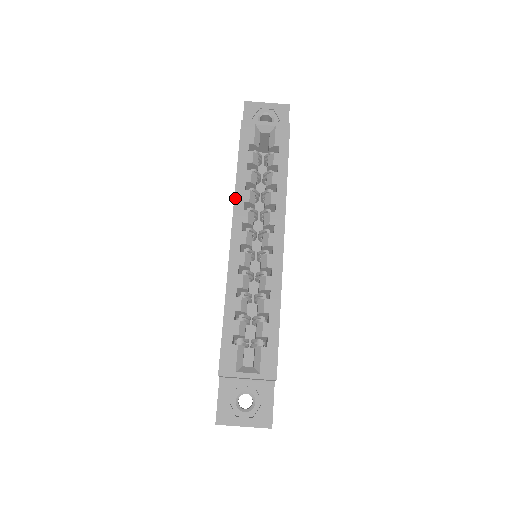
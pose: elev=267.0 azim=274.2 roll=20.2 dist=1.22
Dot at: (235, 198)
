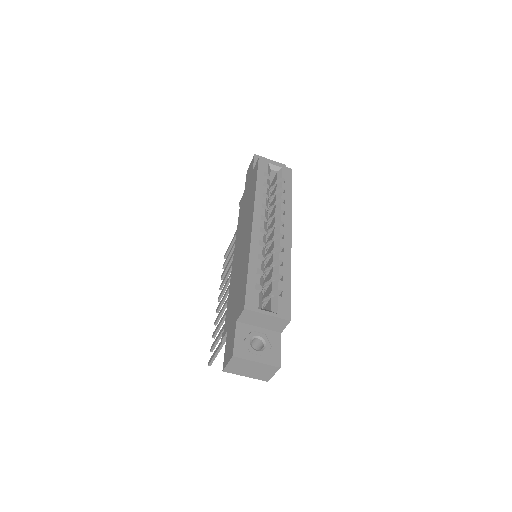
Dot at: (255, 199)
